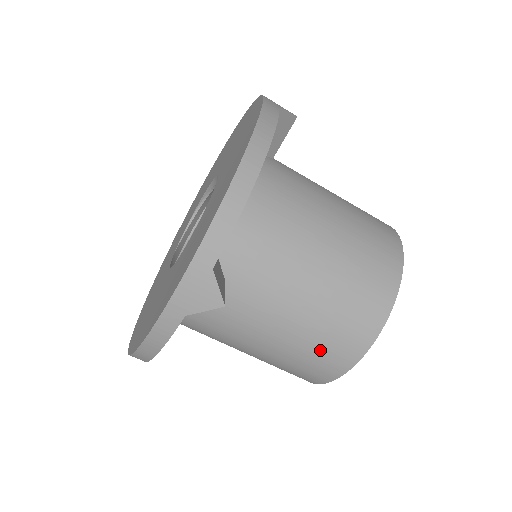
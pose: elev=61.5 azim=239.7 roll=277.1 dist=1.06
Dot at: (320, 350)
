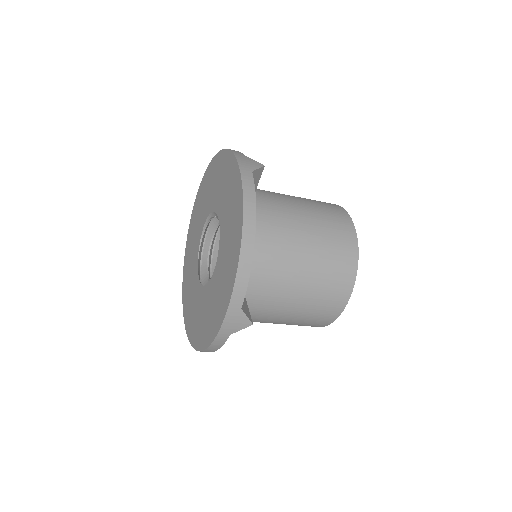
Dot at: (314, 316)
